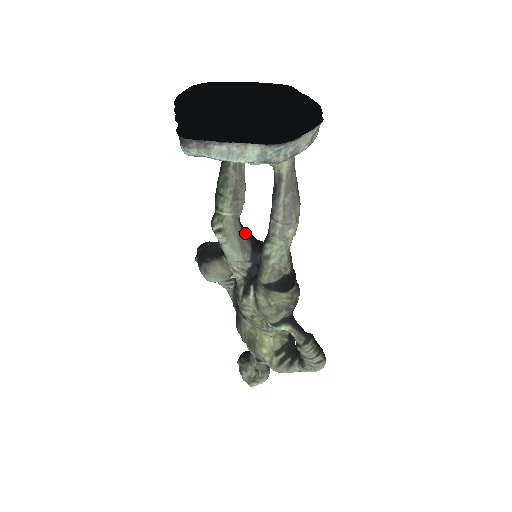
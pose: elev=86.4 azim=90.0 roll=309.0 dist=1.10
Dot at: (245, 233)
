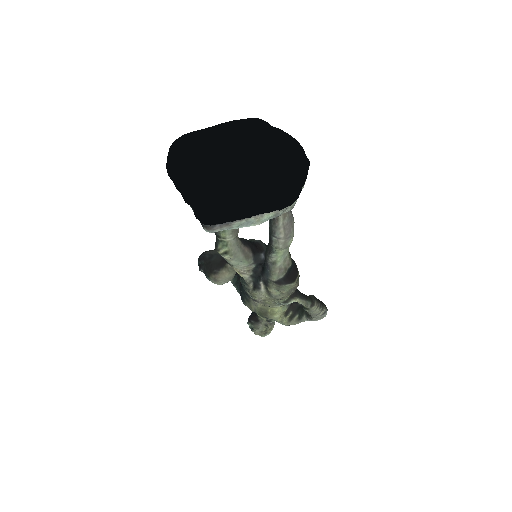
Dot at: (245, 244)
